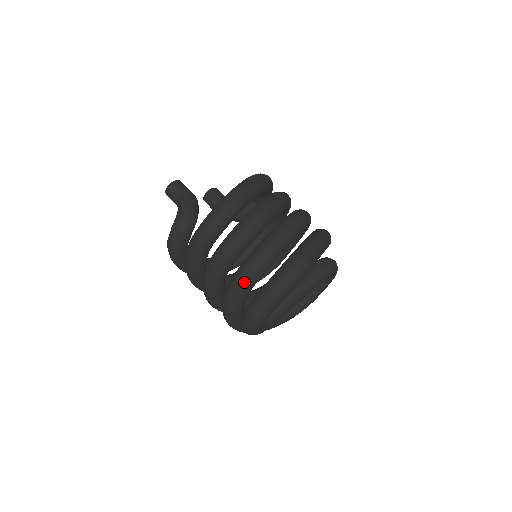
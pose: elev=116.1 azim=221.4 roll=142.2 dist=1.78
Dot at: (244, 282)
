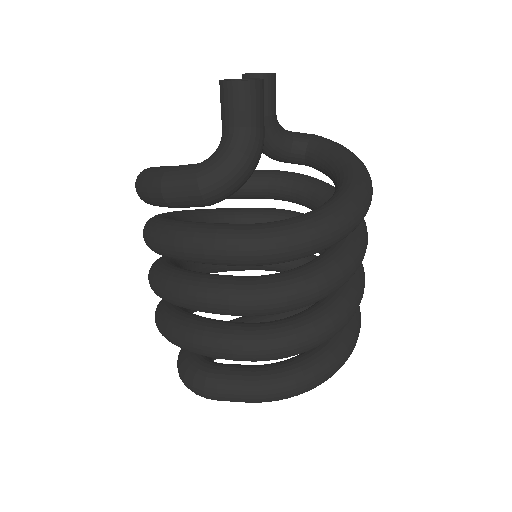
Dot at: (240, 359)
